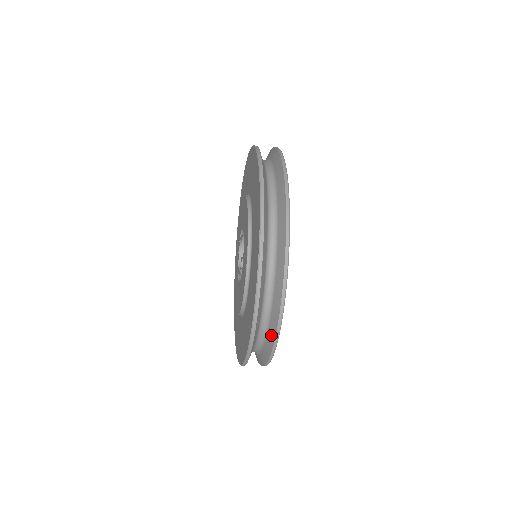
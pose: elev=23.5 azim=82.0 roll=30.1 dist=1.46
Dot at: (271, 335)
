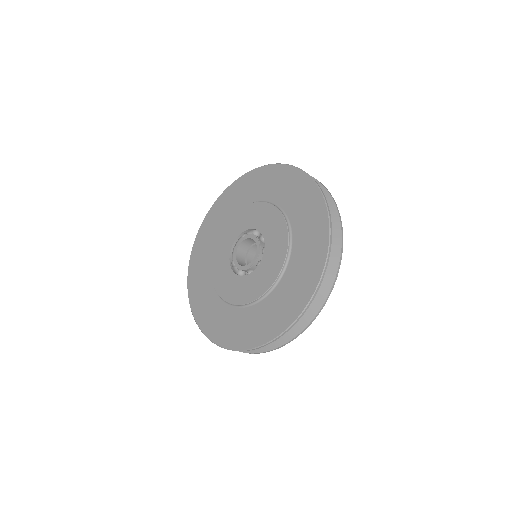
Dot at: occluded
